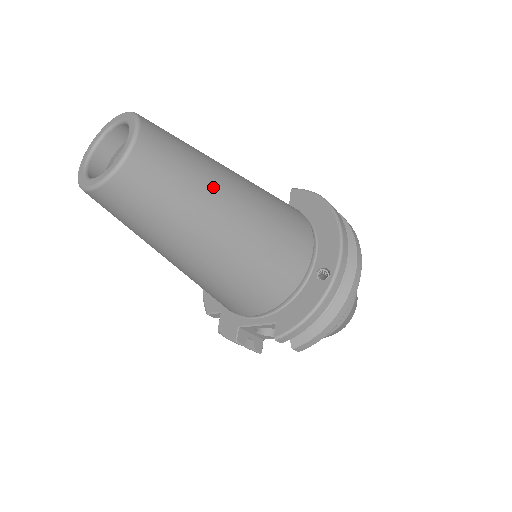
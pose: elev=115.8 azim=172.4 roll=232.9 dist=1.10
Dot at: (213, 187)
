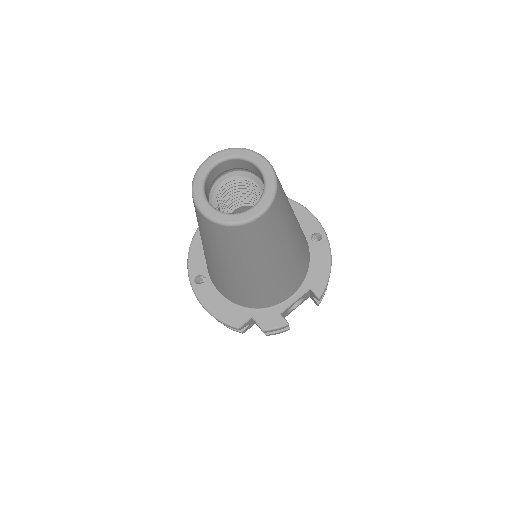
Dot at: occluded
